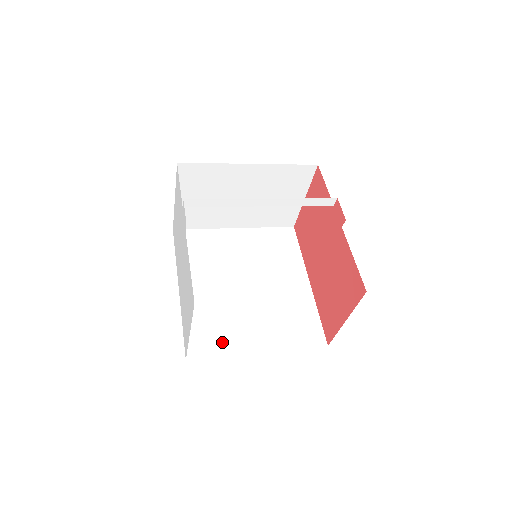
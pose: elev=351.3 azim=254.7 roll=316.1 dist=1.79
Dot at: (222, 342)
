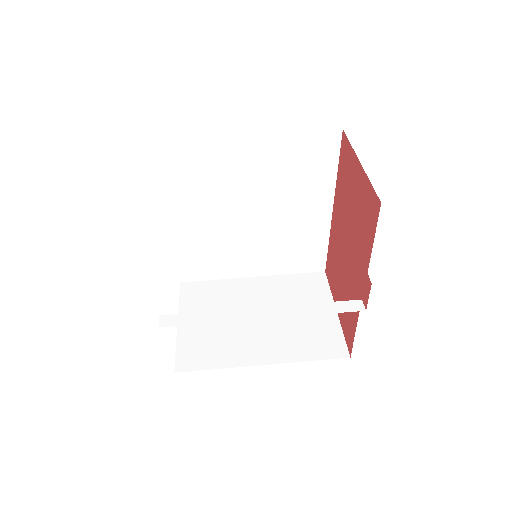
Dot at: (216, 269)
